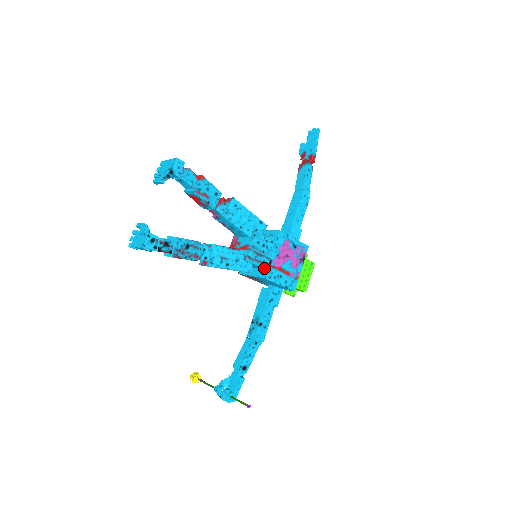
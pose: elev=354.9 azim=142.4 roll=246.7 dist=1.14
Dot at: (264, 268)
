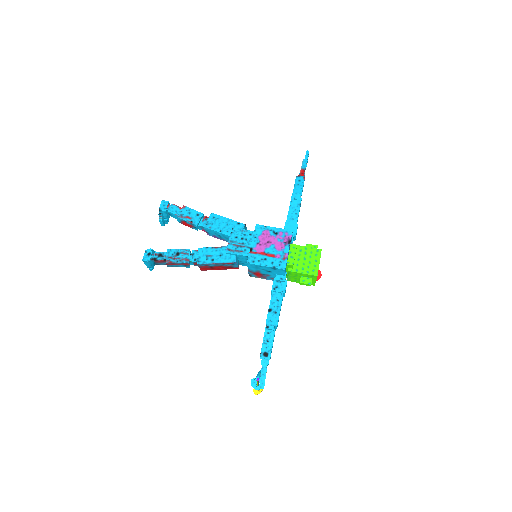
Dot at: (247, 256)
